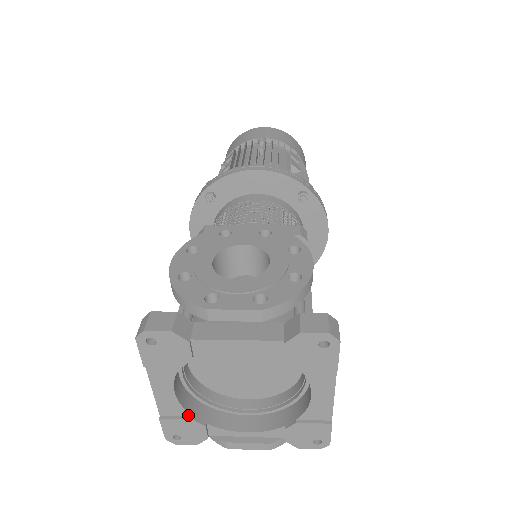
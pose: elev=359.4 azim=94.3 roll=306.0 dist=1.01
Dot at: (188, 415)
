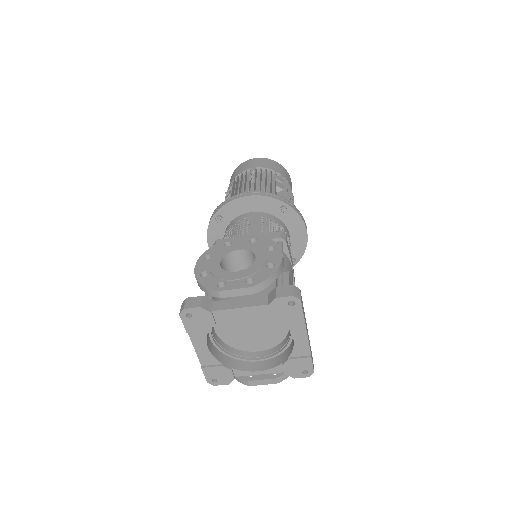
Dot at: (219, 363)
